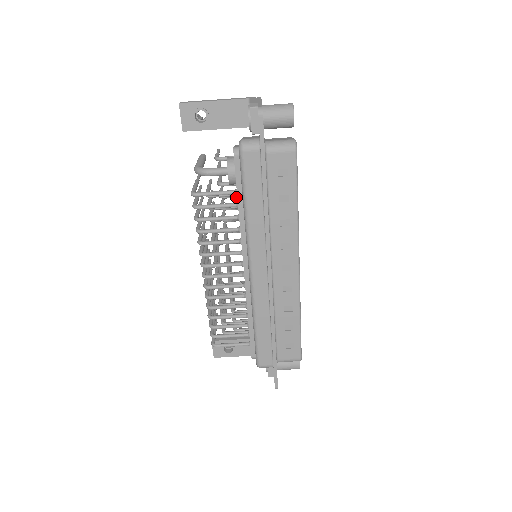
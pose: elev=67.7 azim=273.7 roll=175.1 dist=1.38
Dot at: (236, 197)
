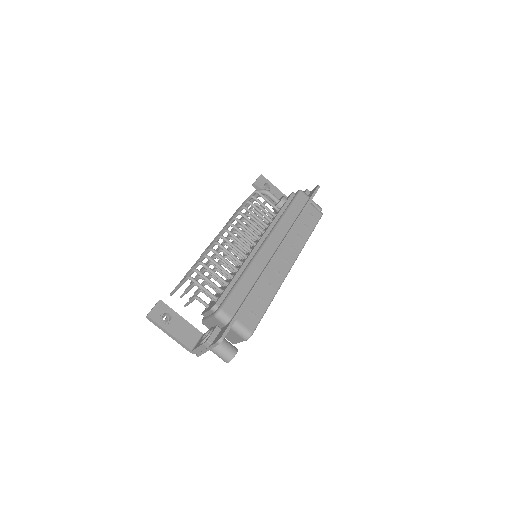
Dot at: occluded
